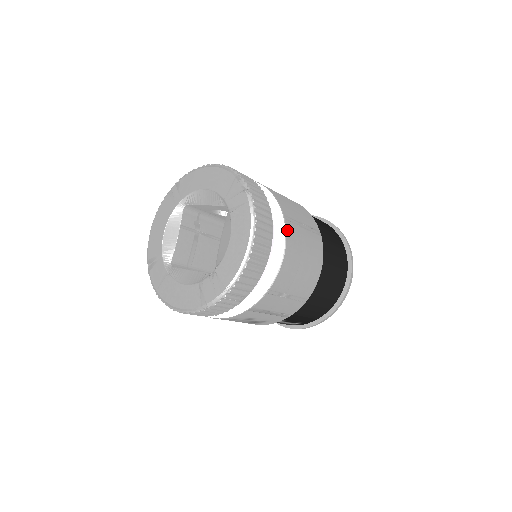
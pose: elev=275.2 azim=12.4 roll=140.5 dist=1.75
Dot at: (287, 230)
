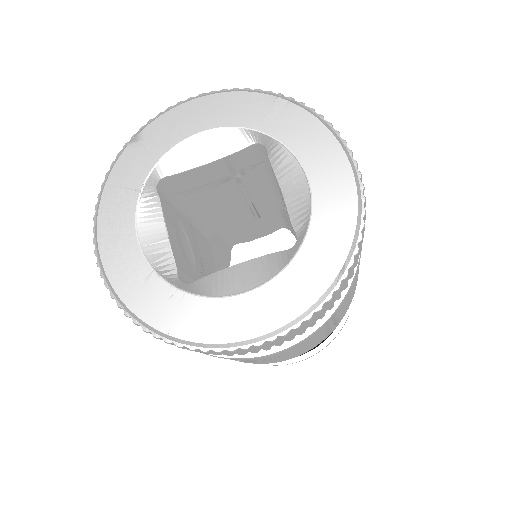
Dot at: (313, 334)
